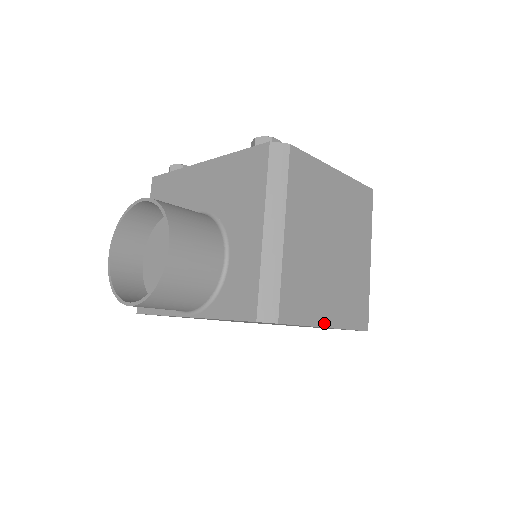
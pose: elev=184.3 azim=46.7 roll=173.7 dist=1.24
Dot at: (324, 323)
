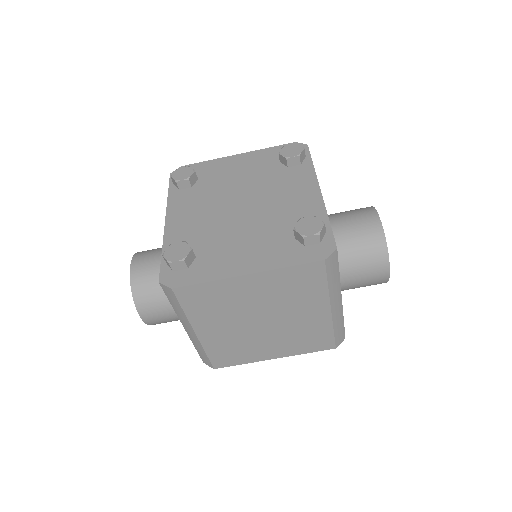
Dot at: (267, 358)
